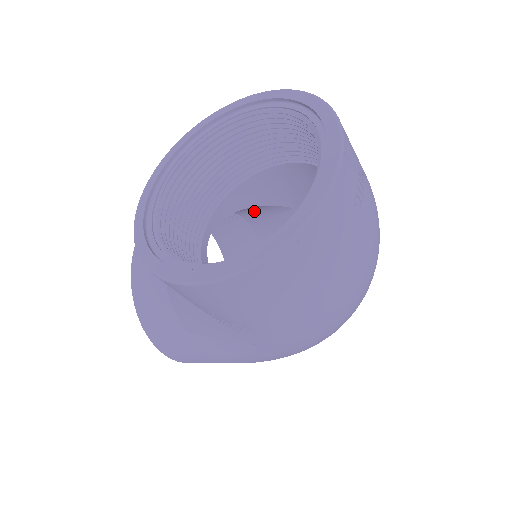
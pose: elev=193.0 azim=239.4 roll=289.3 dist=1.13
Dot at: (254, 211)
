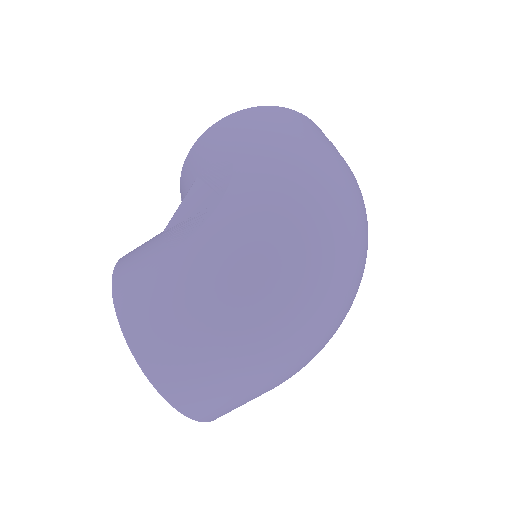
Dot at: occluded
